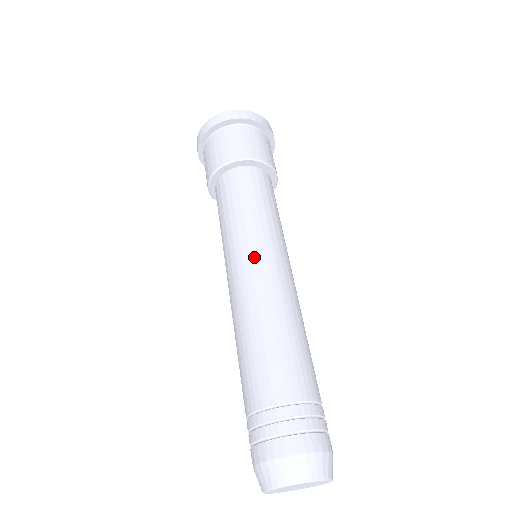
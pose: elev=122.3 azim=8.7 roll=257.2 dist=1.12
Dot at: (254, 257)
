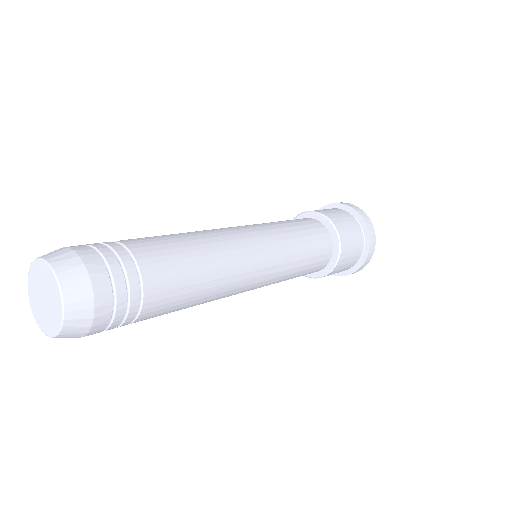
Dot at: (245, 227)
